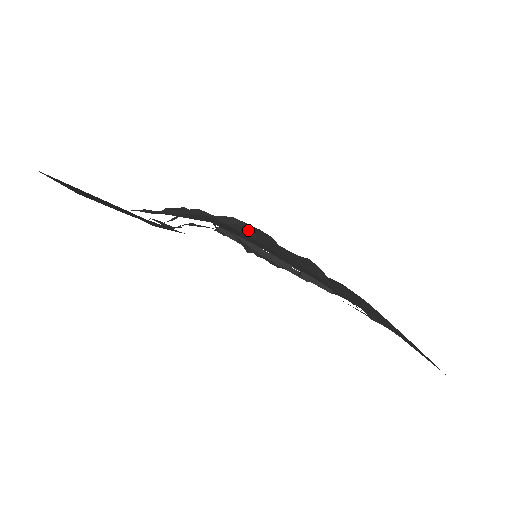
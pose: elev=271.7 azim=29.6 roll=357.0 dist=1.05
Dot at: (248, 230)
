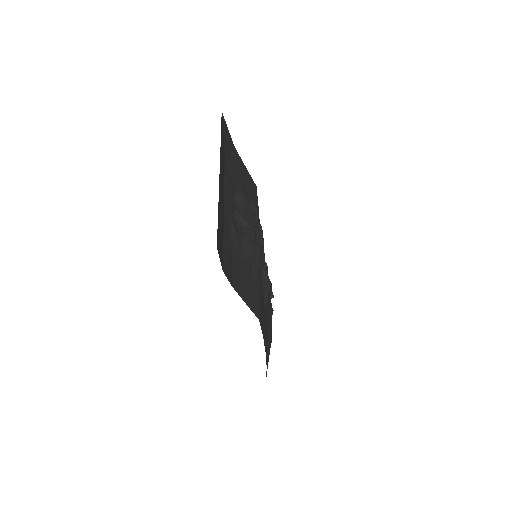
Dot at: (267, 293)
